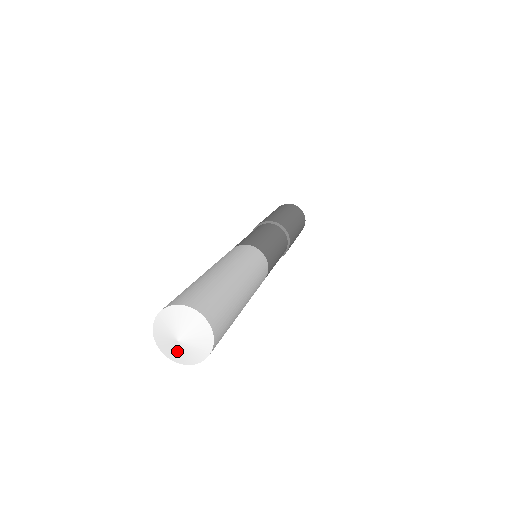
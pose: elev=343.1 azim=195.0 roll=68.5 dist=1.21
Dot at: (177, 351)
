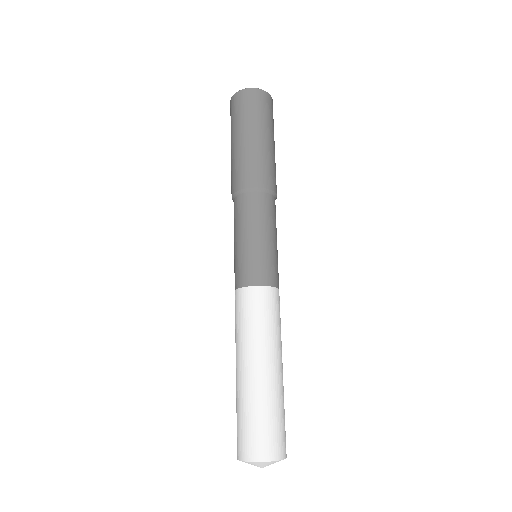
Dot at: occluded
